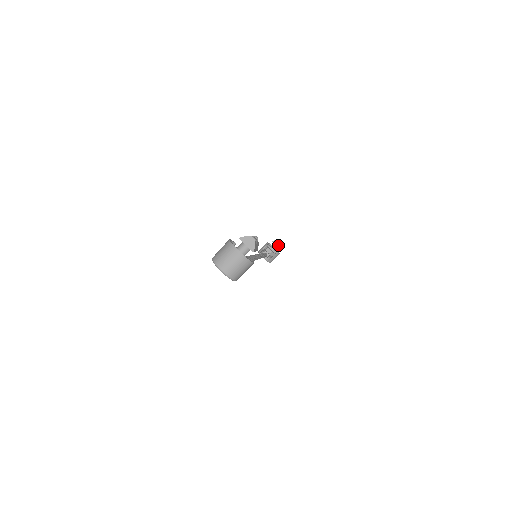
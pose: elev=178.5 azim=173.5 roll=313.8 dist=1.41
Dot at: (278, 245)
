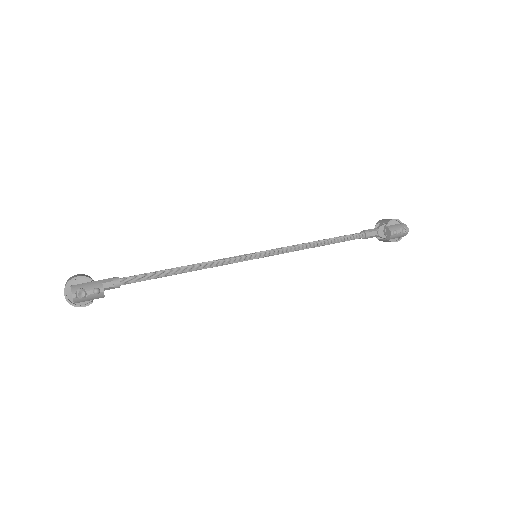
Dot at: (388, 236)
